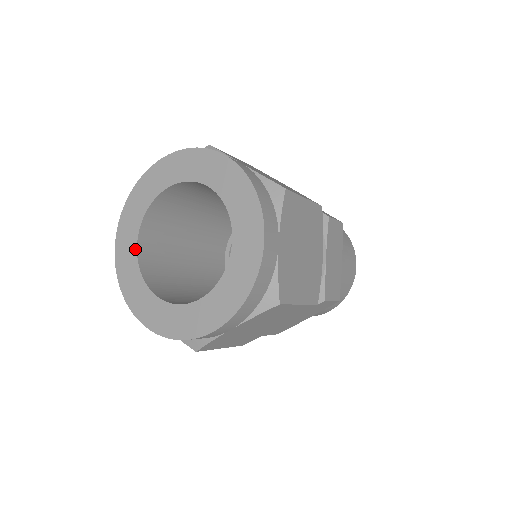
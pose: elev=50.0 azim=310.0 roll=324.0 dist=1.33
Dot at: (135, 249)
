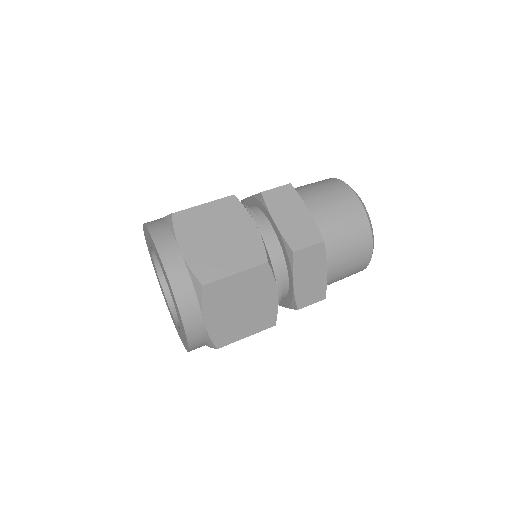
Dot at: (169, 308)
